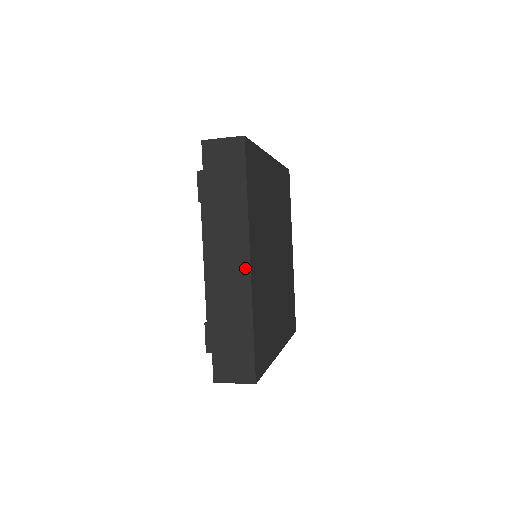
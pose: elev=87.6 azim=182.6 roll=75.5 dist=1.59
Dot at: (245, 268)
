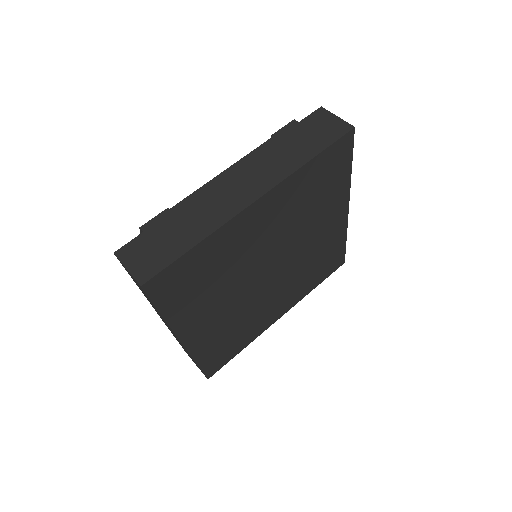
Dot at: (247, 200)
